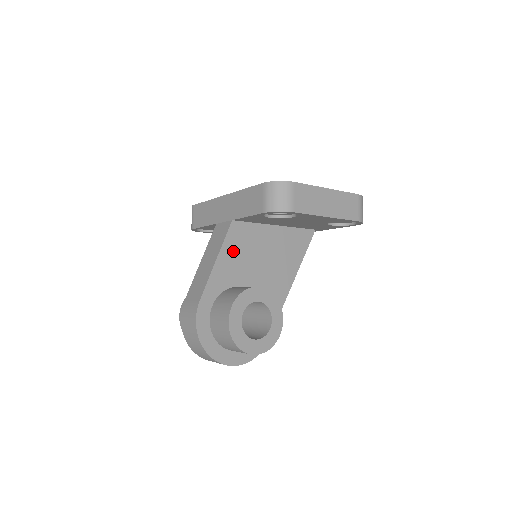
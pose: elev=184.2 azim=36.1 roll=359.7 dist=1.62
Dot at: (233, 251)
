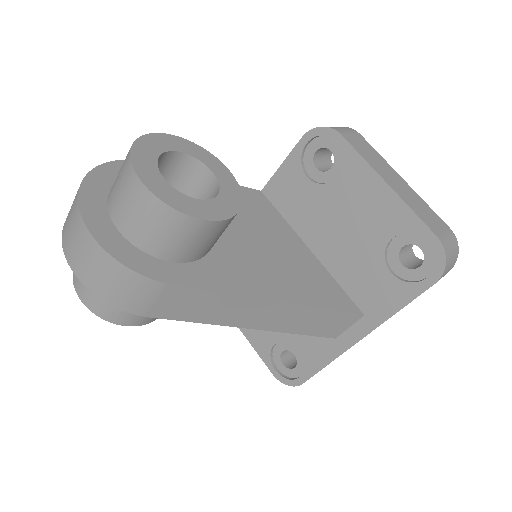
Dot at: occluded
